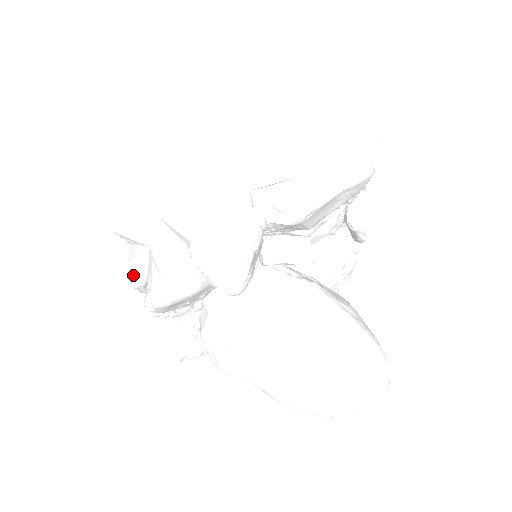
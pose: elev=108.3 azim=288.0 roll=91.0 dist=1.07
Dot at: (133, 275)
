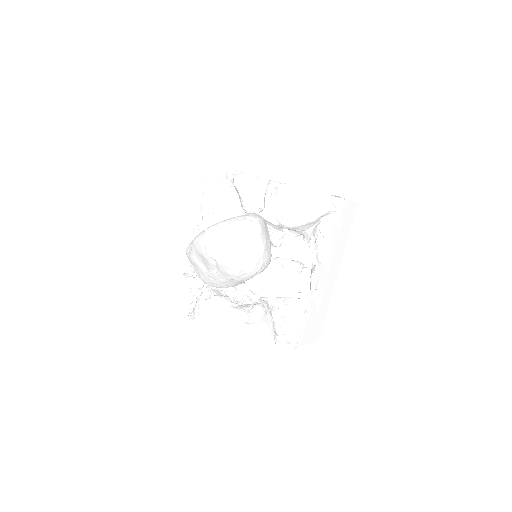
Dot at: occluded
